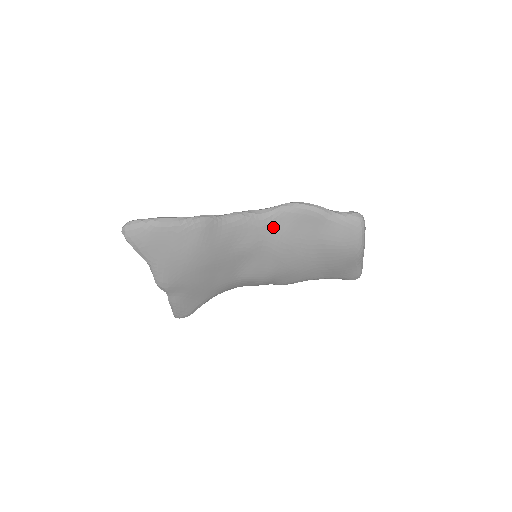
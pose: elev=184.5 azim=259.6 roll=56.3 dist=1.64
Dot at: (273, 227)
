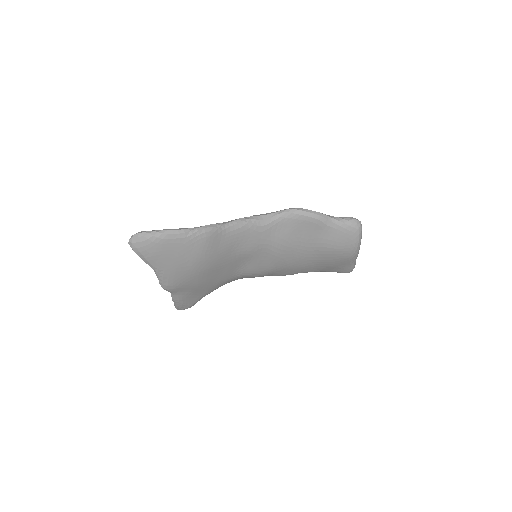
Dot at: (274, 231)
